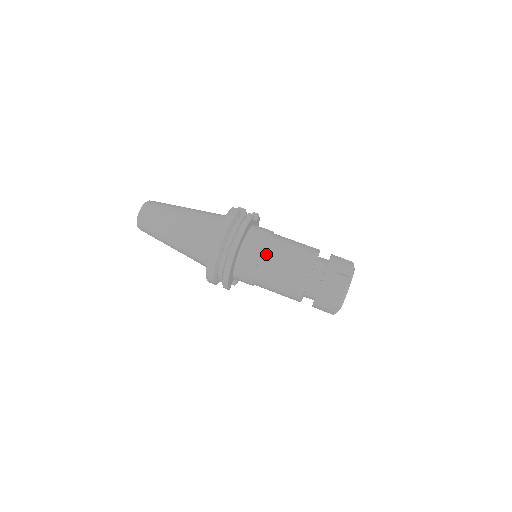
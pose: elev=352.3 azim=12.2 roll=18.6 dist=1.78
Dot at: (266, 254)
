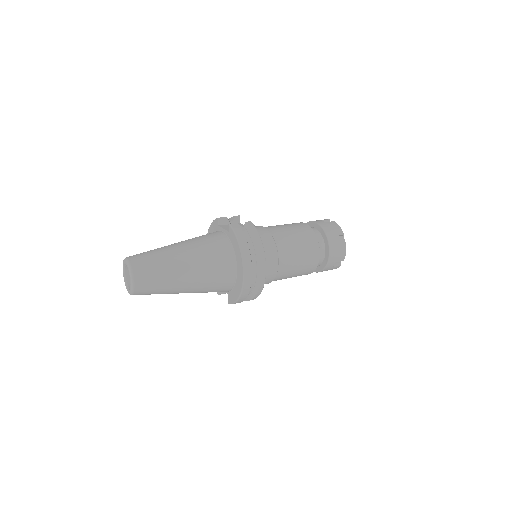
Dot at: (281, 252)
